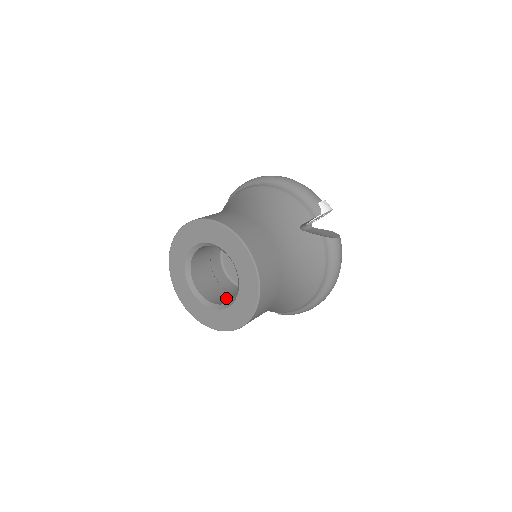
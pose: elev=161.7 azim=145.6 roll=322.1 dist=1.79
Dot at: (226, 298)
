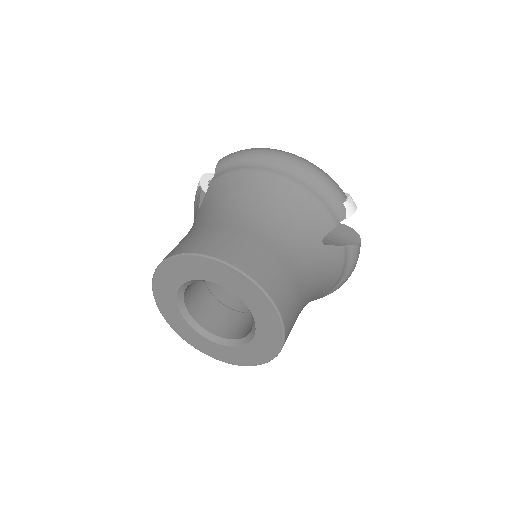
Dot at: (226, 322)
